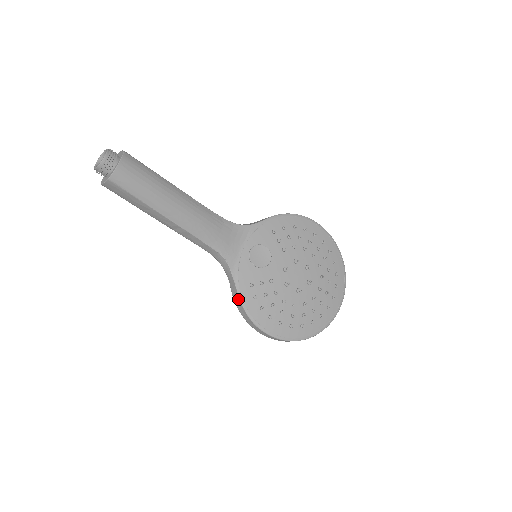
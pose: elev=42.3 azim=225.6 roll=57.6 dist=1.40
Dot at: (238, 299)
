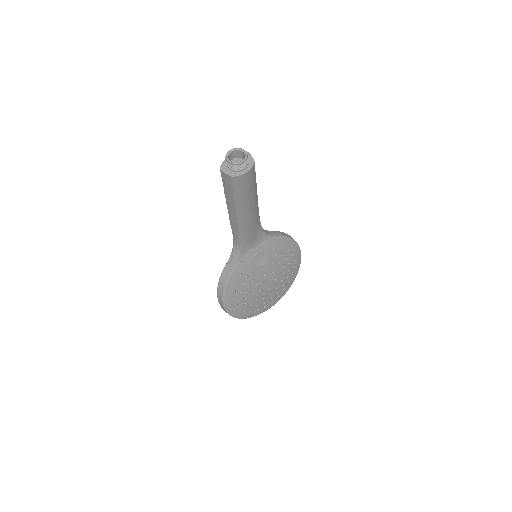
Dot at: (226, 278)
